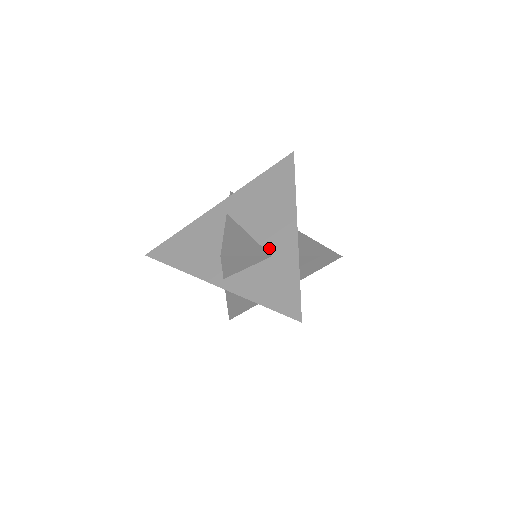
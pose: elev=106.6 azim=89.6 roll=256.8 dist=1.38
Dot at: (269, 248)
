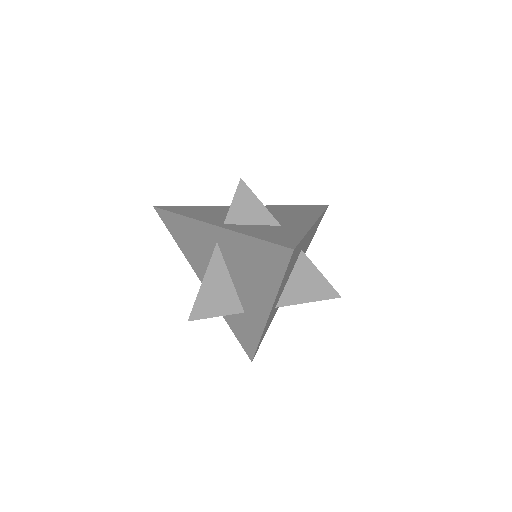
Dot at: (281, 223)
